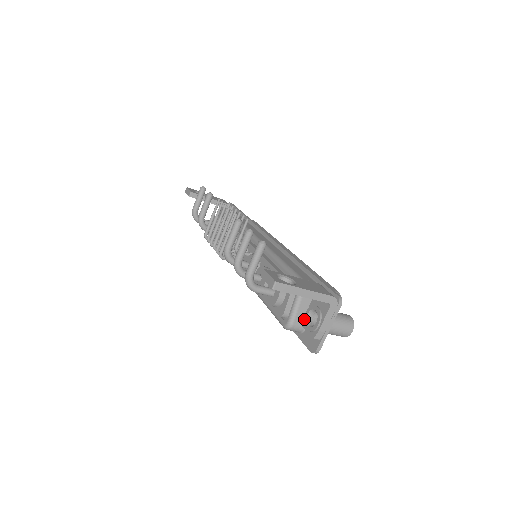
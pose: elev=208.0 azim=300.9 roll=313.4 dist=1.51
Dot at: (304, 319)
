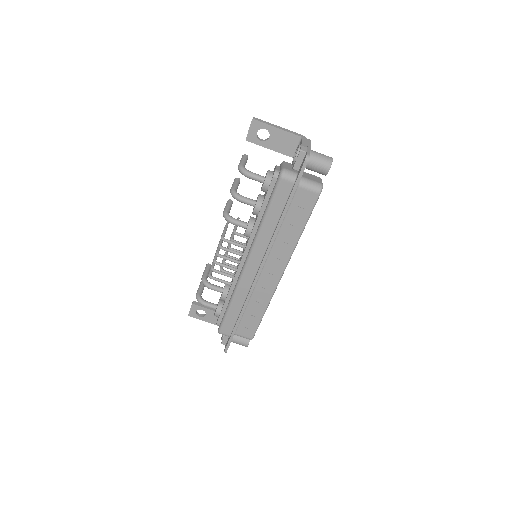
Dot at: (292, 164)
